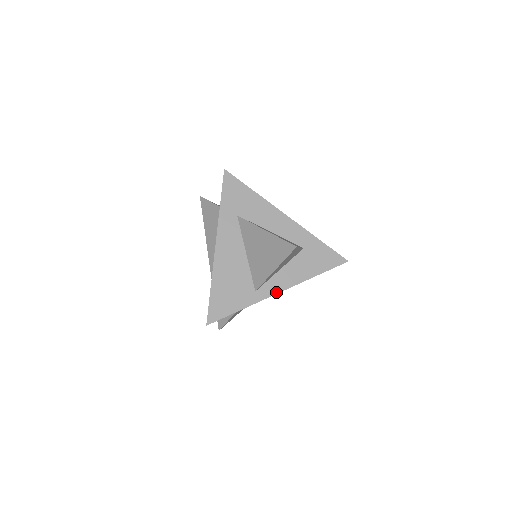
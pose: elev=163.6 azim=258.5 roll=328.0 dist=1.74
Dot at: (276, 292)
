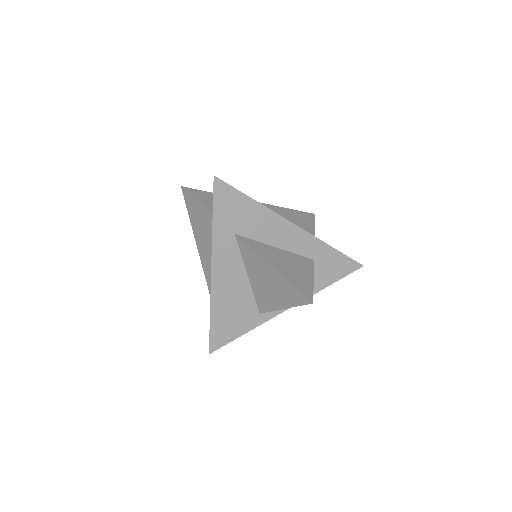
Dot at: (282, 311)
